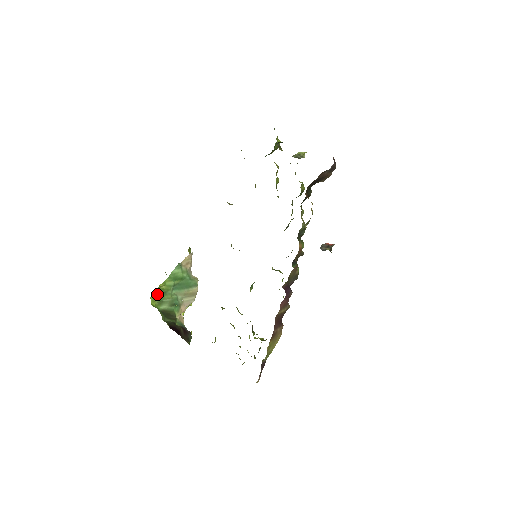
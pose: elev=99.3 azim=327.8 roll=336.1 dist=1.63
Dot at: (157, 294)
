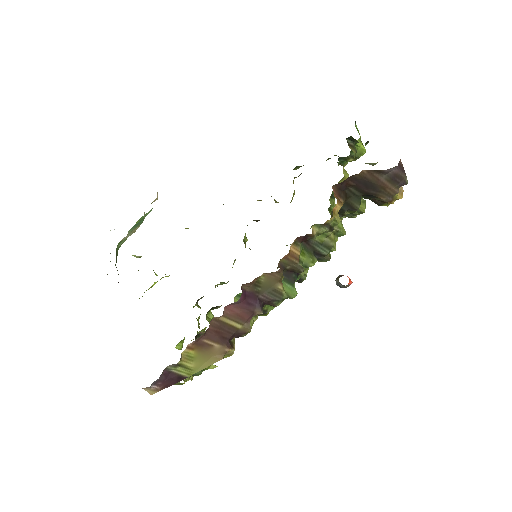
Dot at: occluded
